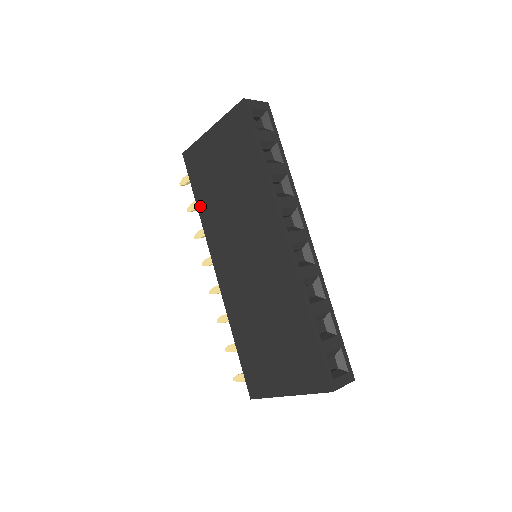
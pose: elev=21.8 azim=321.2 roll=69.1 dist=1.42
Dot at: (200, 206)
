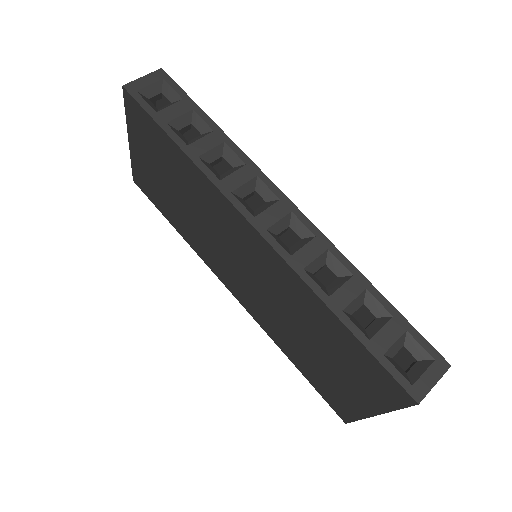
Dot at: (177, 228)
